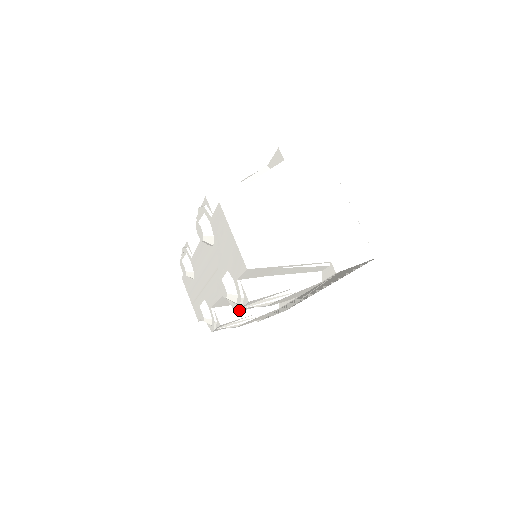
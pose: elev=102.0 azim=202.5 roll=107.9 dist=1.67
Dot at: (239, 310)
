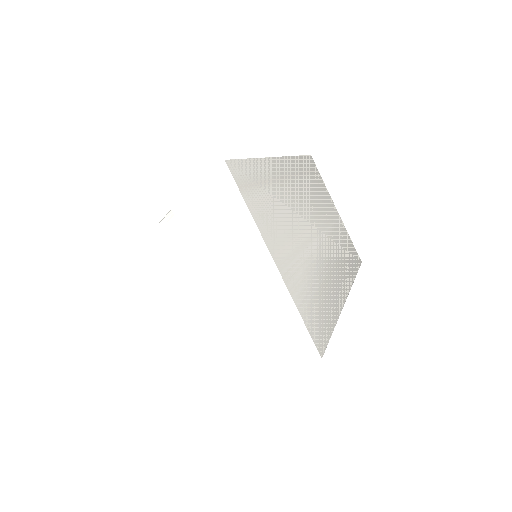
Dot at: occluded
